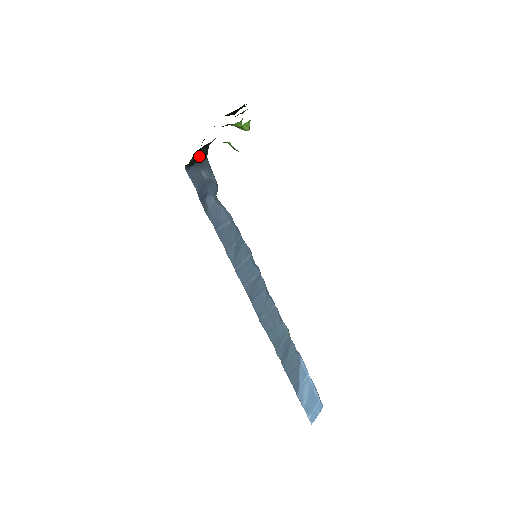
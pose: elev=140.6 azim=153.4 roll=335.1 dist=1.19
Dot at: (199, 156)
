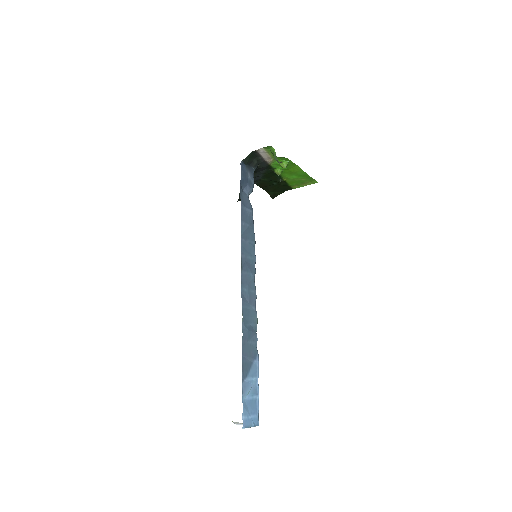
Dot at: (251, 164)
